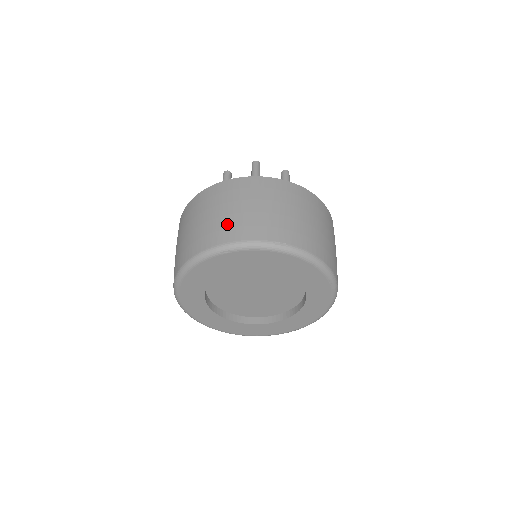
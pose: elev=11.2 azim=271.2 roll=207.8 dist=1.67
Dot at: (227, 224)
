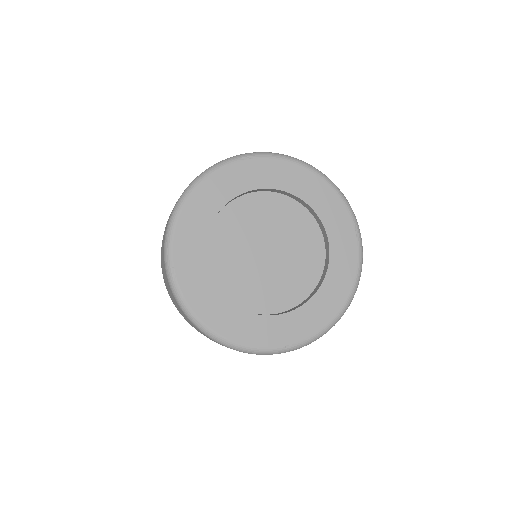
Dot at: occluded
